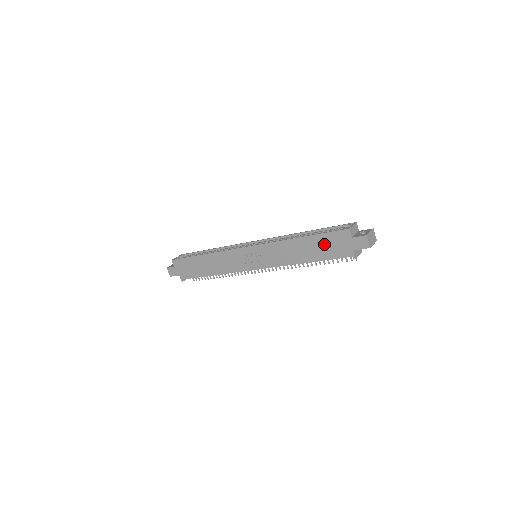
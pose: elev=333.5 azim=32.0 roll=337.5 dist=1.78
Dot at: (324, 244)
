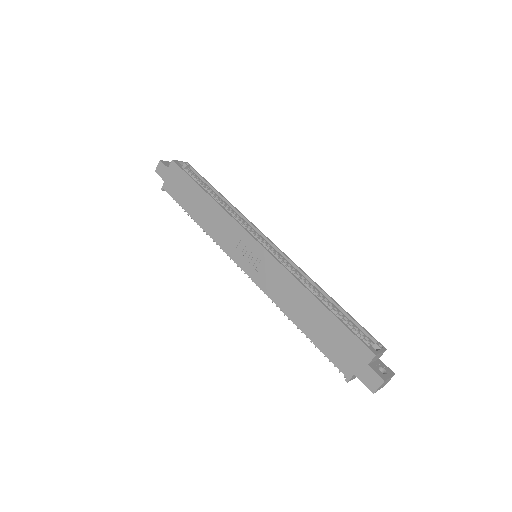
Dot at: (334, 335)
